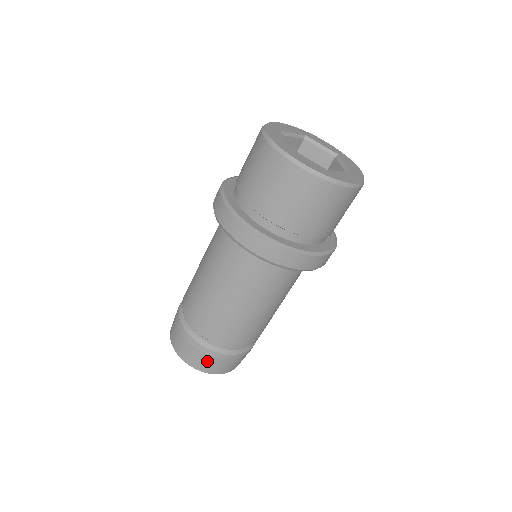
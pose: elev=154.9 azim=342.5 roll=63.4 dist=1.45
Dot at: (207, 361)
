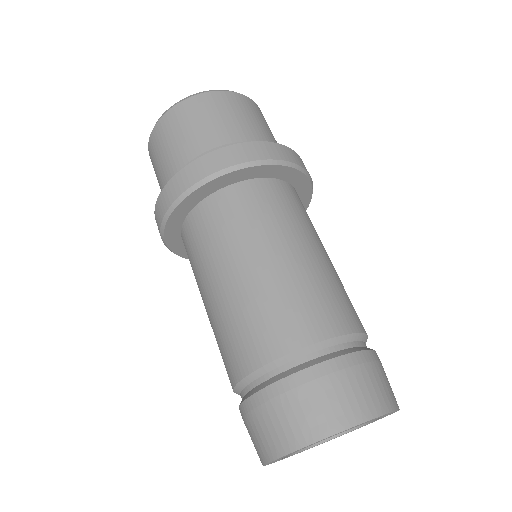
Dot at: (314, 401)
